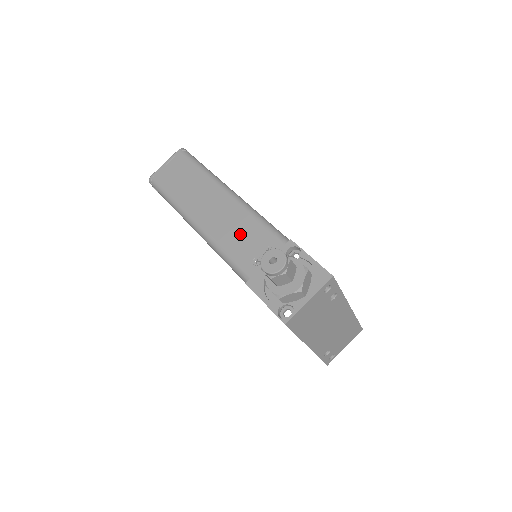
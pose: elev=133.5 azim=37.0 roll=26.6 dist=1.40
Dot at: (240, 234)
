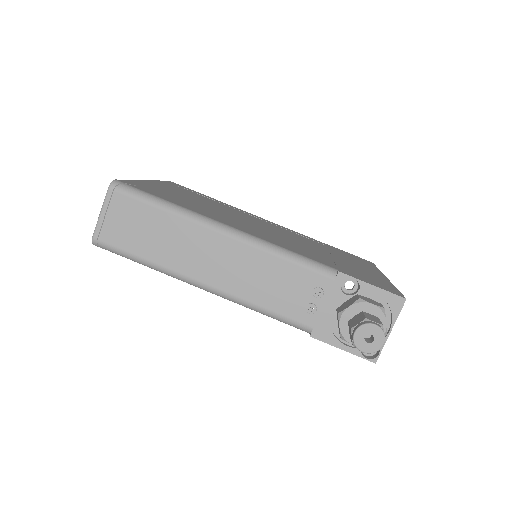
Dot at: (273, 283)
